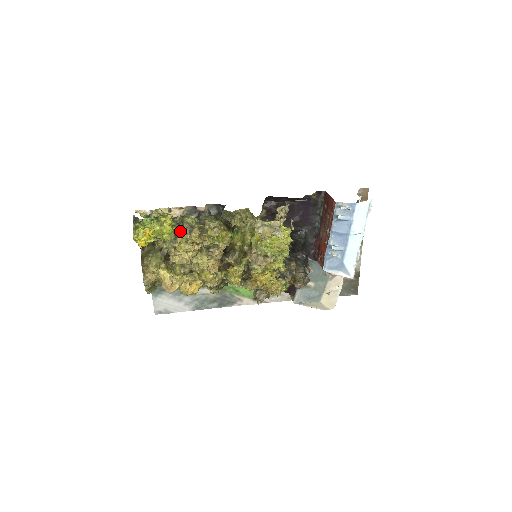
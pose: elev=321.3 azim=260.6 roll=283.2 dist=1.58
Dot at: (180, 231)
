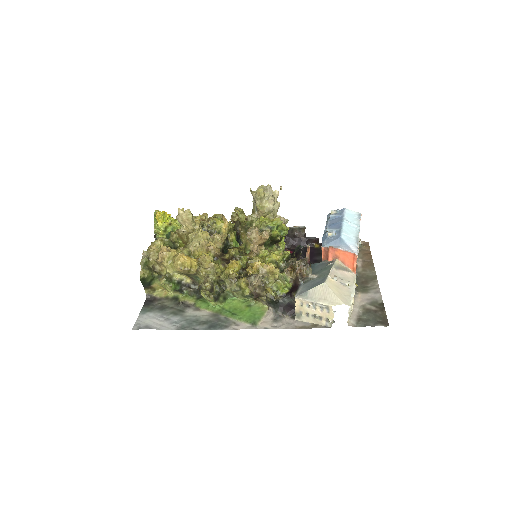
Dot at: occluded
